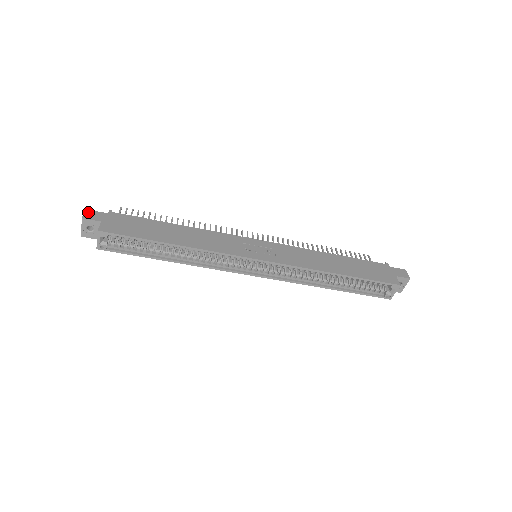
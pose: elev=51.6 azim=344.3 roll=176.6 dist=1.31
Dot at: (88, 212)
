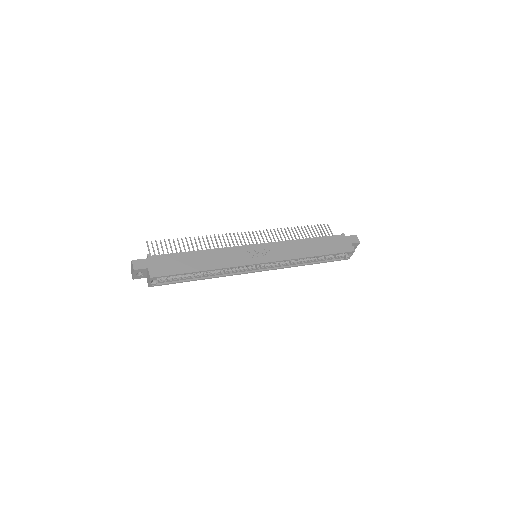
Dot at: (135, 263)
